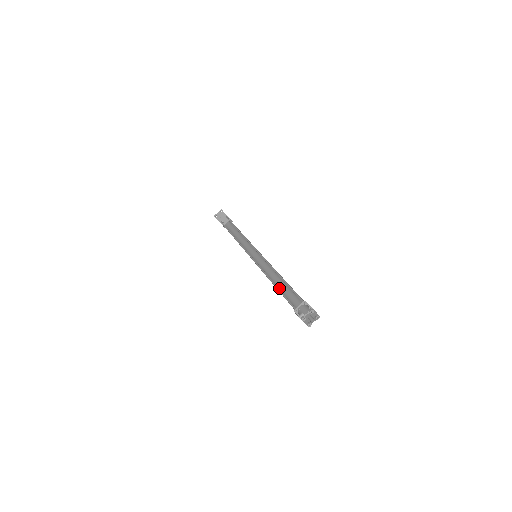
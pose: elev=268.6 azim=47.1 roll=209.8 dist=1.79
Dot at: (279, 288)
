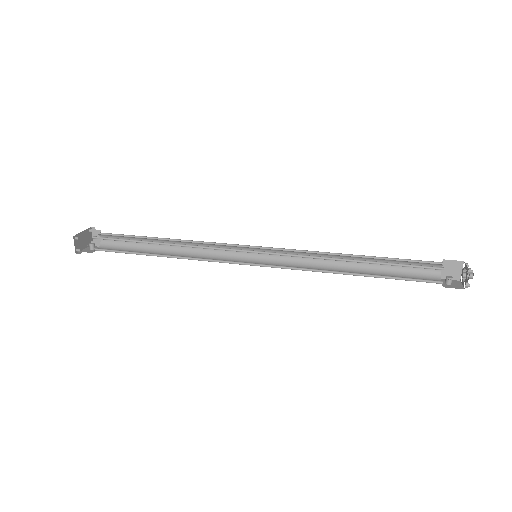
Dot at: (358, 269)
